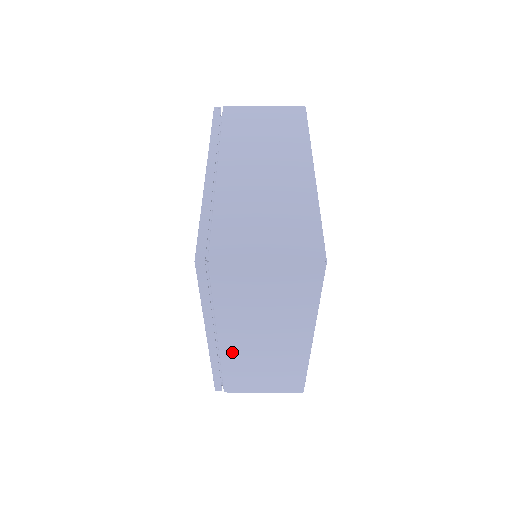
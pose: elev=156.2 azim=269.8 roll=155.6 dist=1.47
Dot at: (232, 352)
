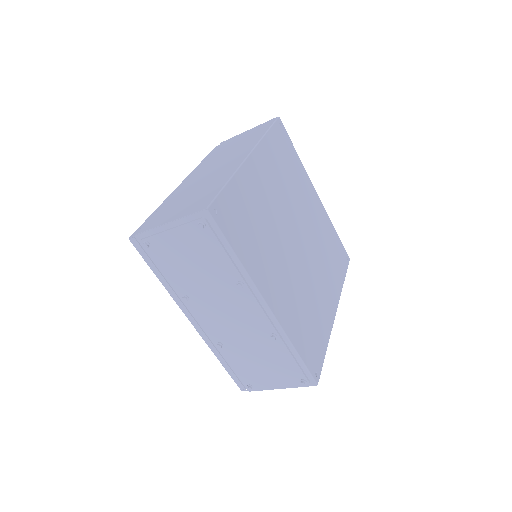
Dot at: (185, 187)
